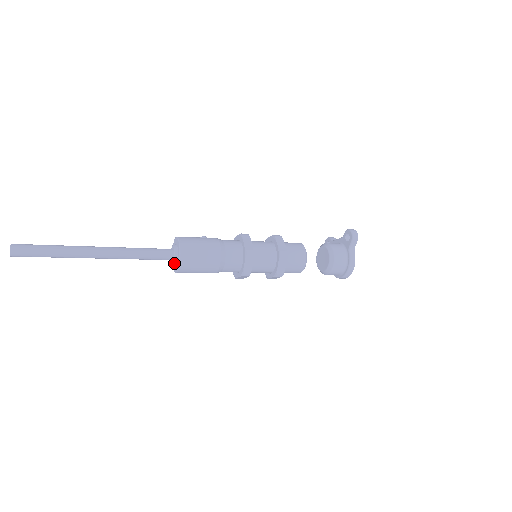
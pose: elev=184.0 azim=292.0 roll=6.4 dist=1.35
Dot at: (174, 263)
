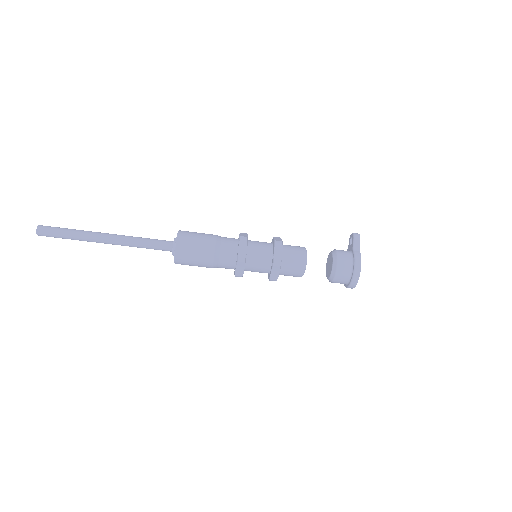
Dot at: (173, 250)
